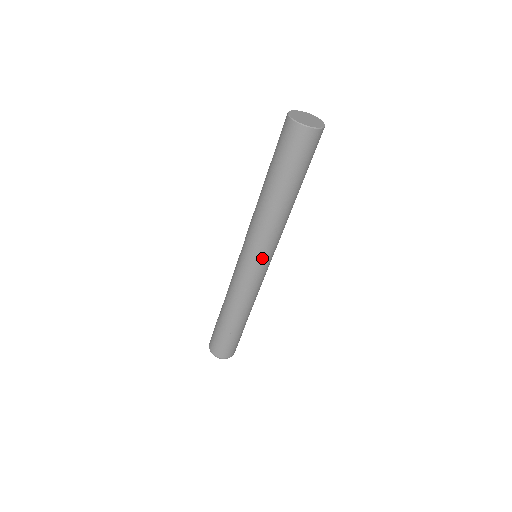
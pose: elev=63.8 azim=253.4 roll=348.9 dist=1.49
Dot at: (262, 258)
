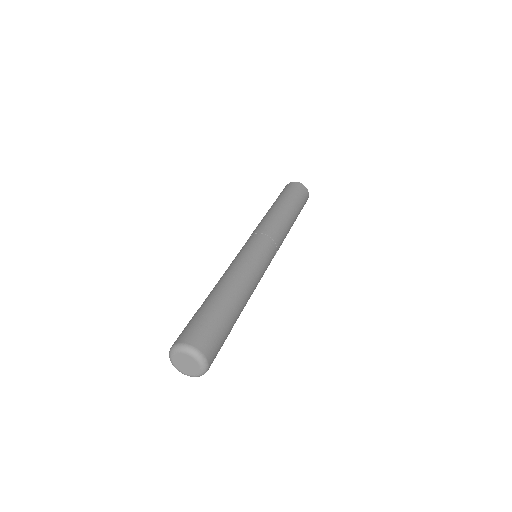
Dot at: (266, 240)
